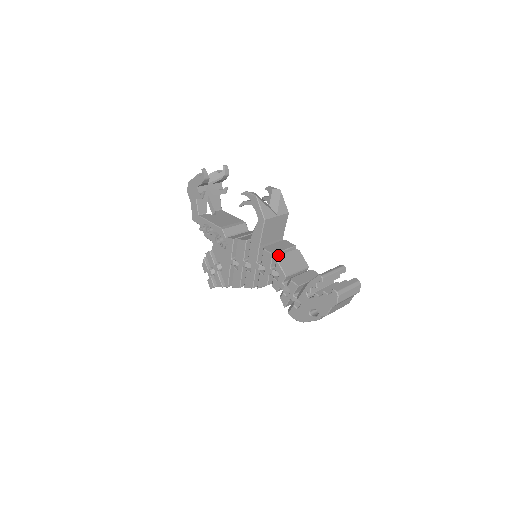
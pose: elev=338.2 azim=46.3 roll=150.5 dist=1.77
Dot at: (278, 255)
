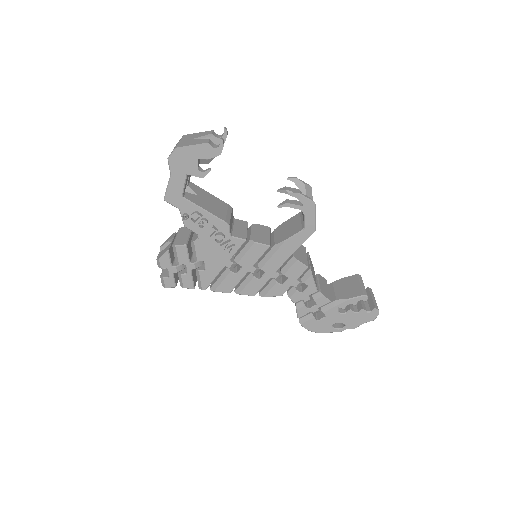
Dot at: (310, 267)
